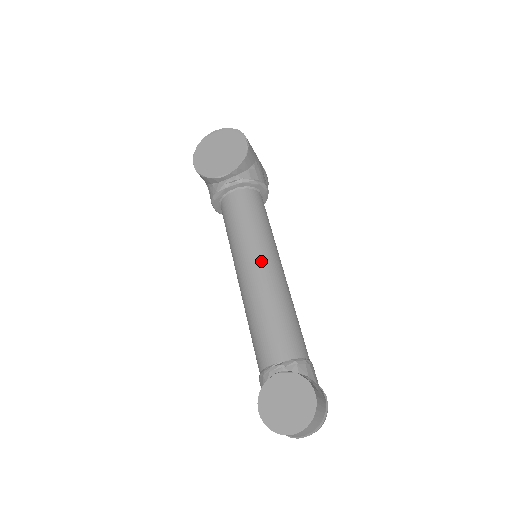
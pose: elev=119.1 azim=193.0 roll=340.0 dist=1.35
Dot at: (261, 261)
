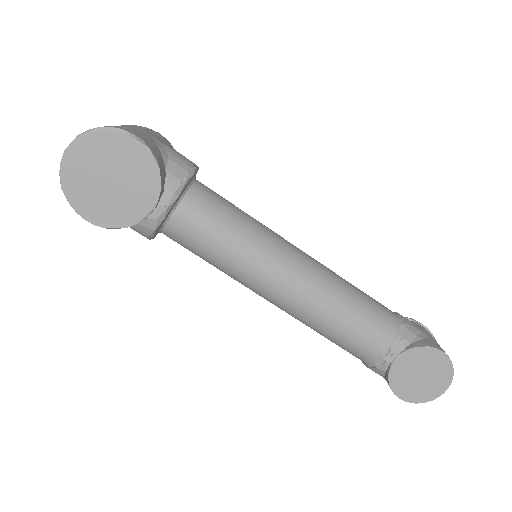
Dot at: (286, 271)
